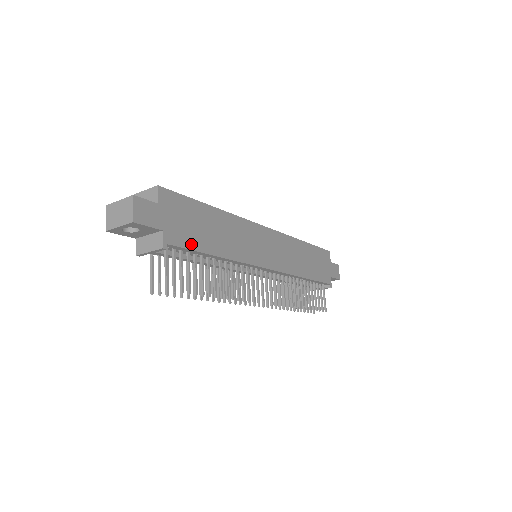
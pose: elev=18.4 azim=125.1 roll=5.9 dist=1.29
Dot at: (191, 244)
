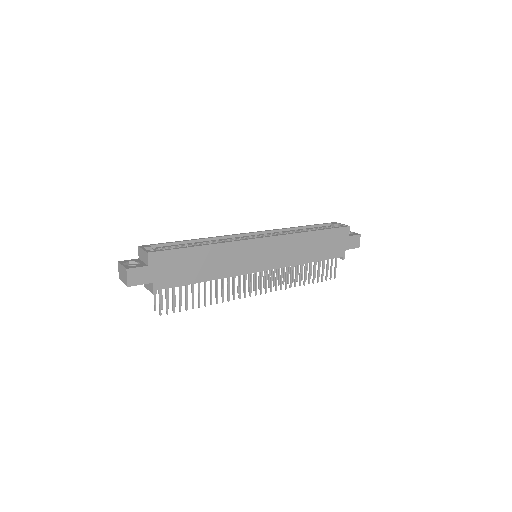
Dot at: (179, 282)
